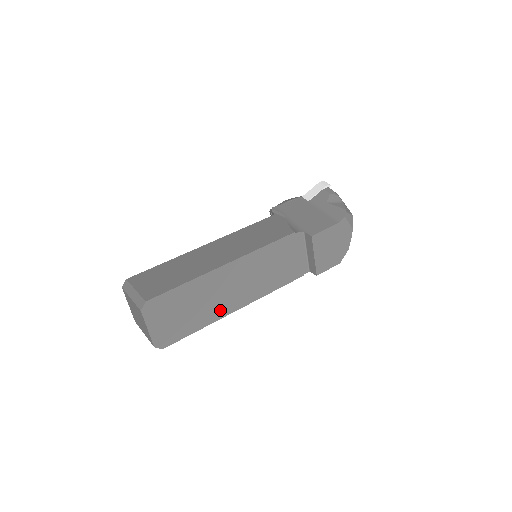
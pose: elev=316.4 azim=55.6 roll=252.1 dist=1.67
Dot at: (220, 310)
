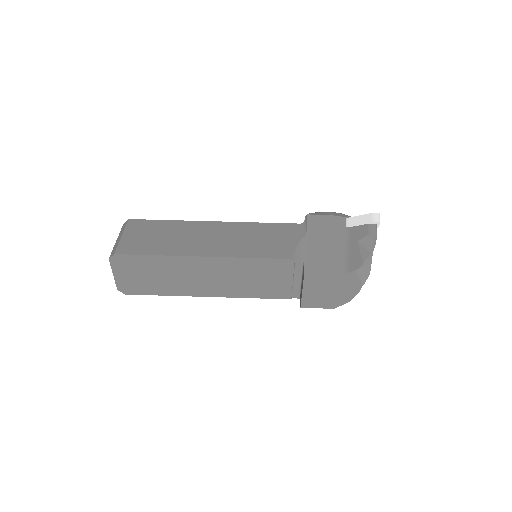
Dot at: (188, 289)
